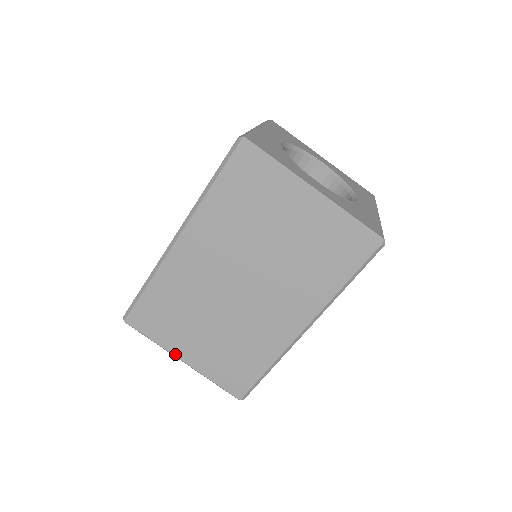
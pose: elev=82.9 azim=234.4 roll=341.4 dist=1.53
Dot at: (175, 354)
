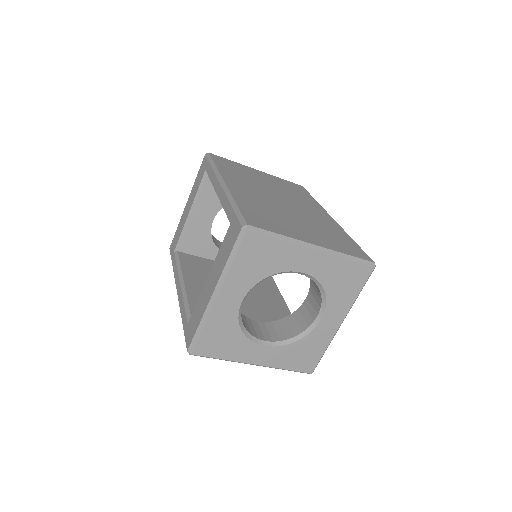
Dot at: occluded
